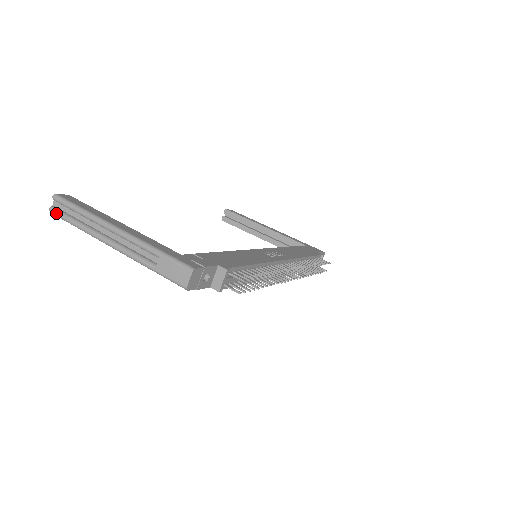
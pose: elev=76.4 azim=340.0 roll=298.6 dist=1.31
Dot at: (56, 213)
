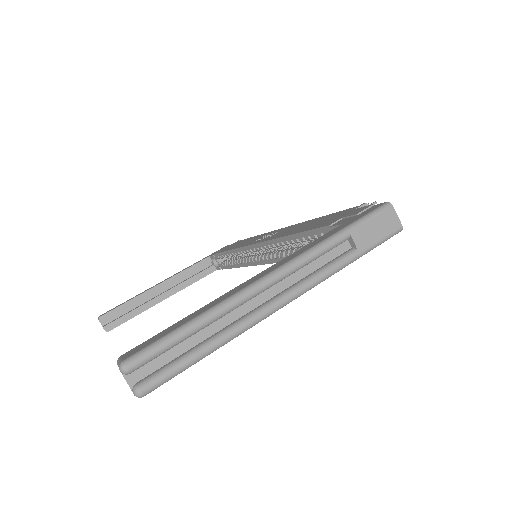
Dot at: (159, 380)
